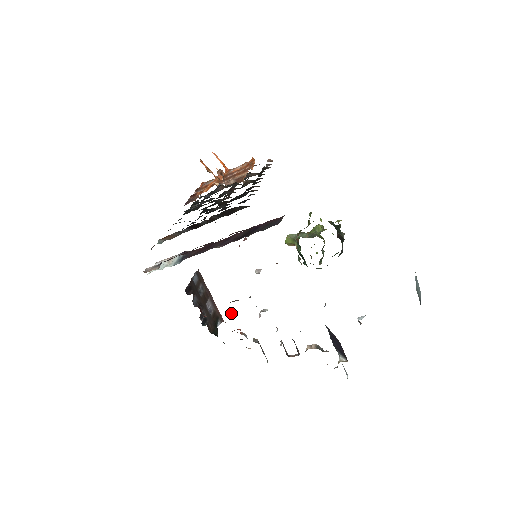
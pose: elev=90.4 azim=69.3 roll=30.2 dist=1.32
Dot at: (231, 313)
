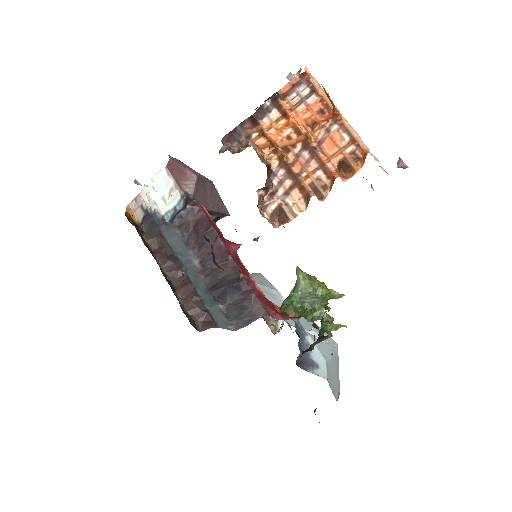
Dot at: occluded
